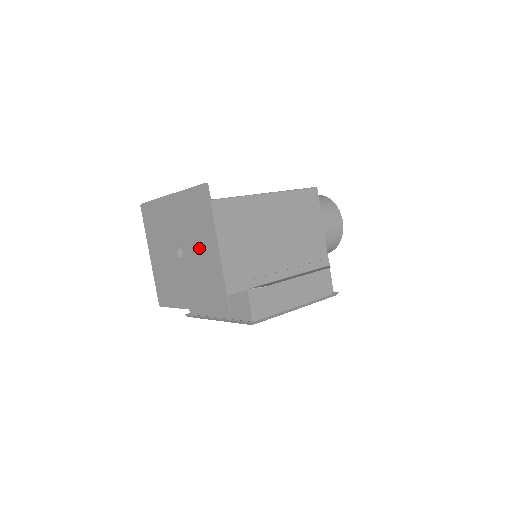
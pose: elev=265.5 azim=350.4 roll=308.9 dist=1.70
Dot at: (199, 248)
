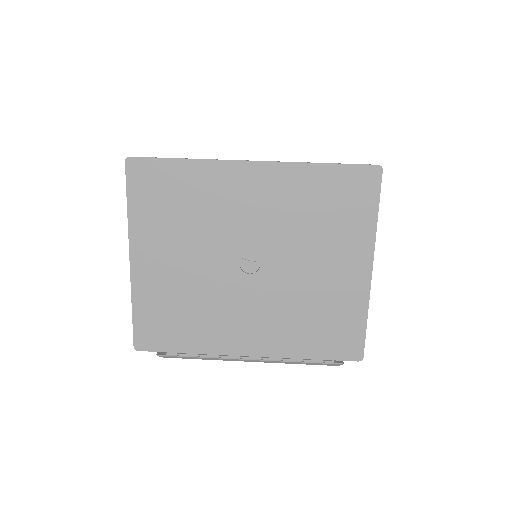
Dot at: (316, 263)
